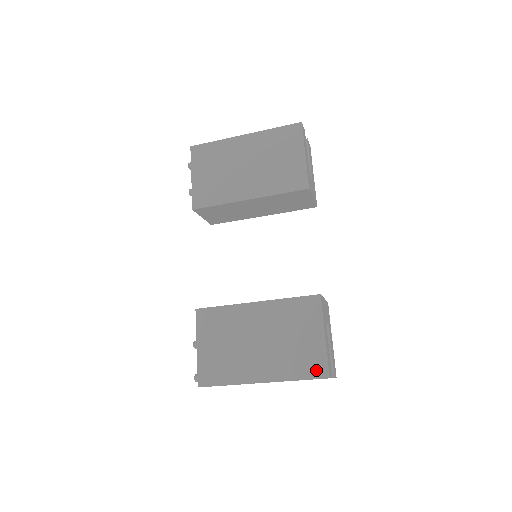
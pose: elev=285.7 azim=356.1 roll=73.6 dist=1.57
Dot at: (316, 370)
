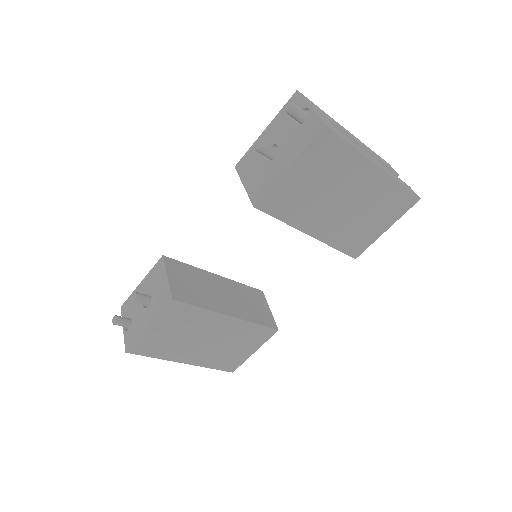
Dot at: (229, 367)
